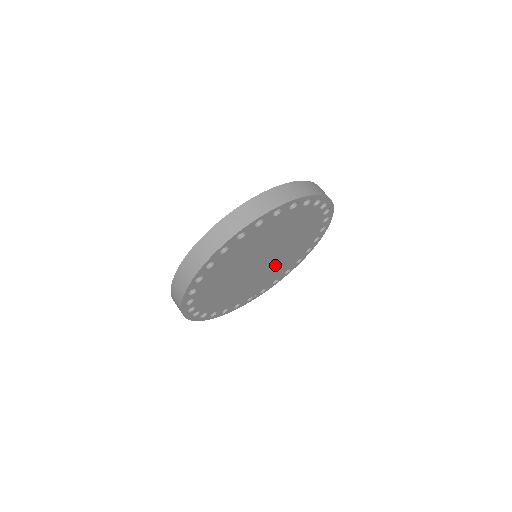
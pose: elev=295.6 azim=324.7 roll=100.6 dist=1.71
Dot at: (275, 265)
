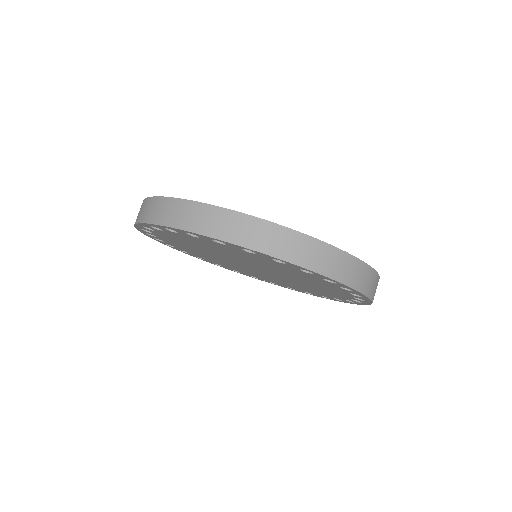
Dot at: occluded
